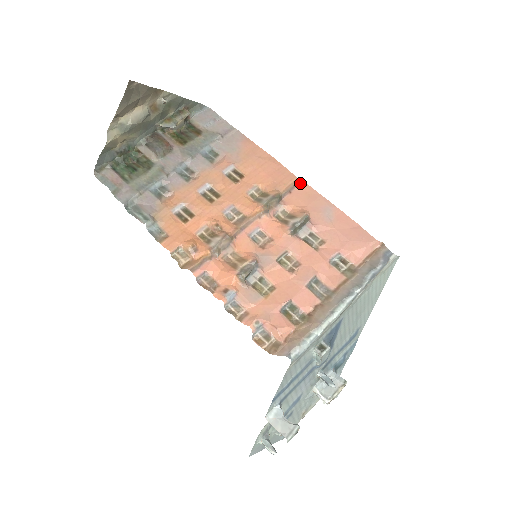
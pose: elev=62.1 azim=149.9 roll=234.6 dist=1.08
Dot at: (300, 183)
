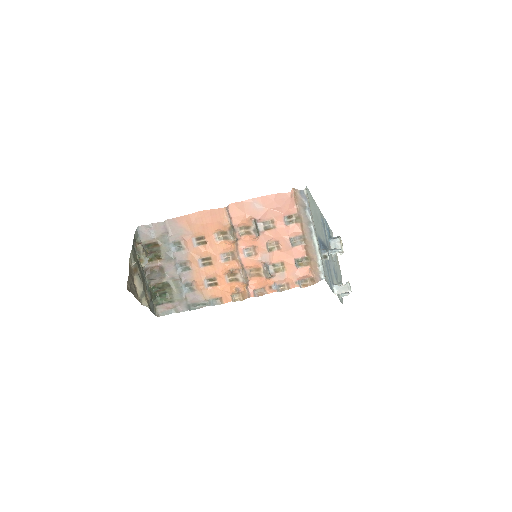
Dot at: (228, 208)
